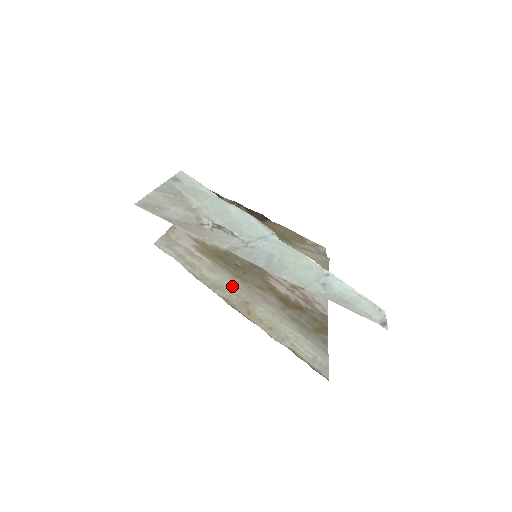
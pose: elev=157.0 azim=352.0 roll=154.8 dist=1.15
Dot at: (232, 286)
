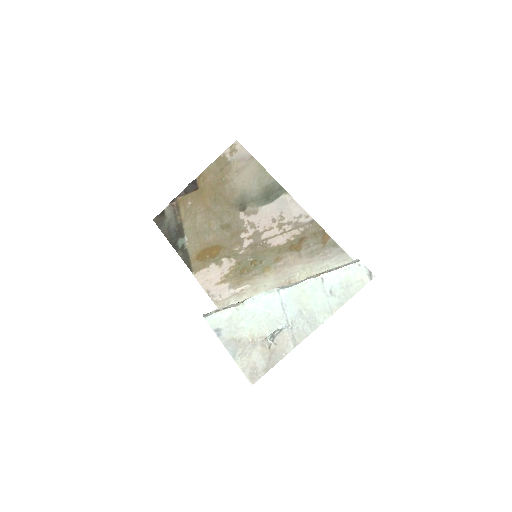
Dot at: (273, 284)
